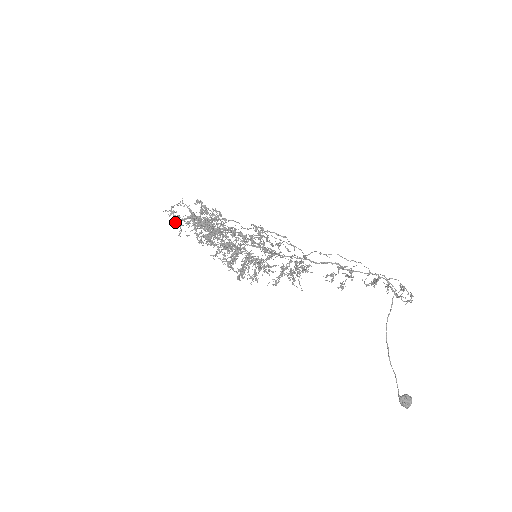
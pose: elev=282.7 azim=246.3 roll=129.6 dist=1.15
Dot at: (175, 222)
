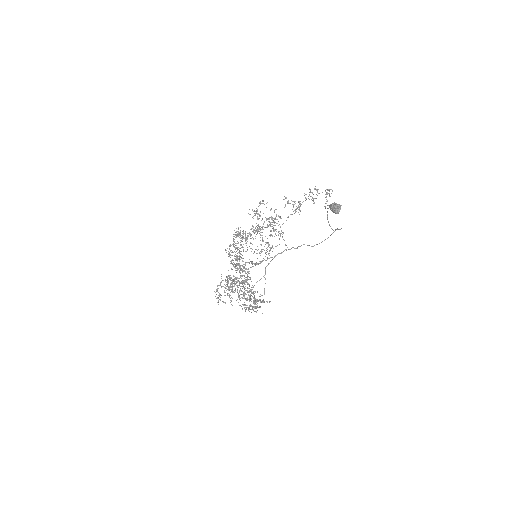
Dot at: (217, 291)
